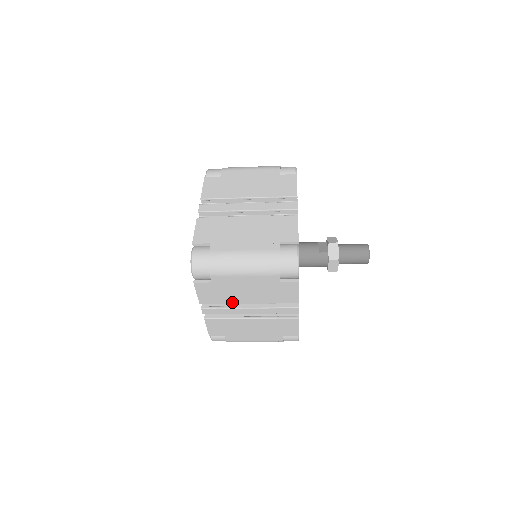
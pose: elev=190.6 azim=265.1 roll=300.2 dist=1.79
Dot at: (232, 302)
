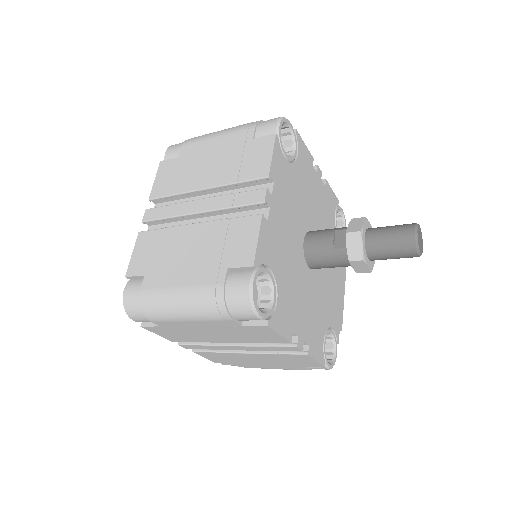
Dot at: (205, 341)
